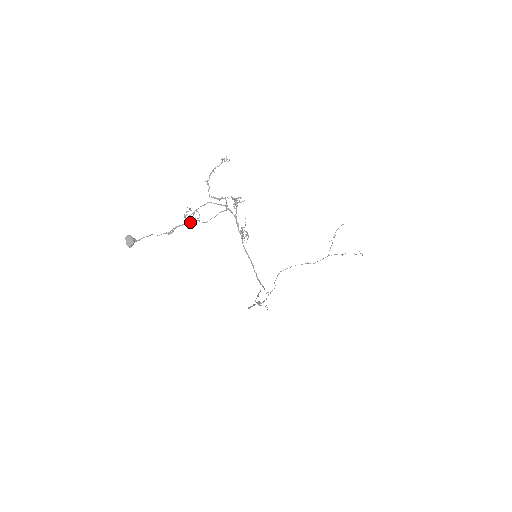
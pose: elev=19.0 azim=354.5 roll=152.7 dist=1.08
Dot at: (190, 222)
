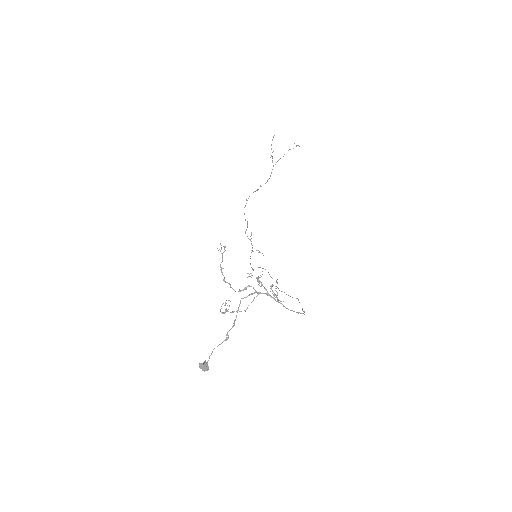
Dot at: (227, 311)
